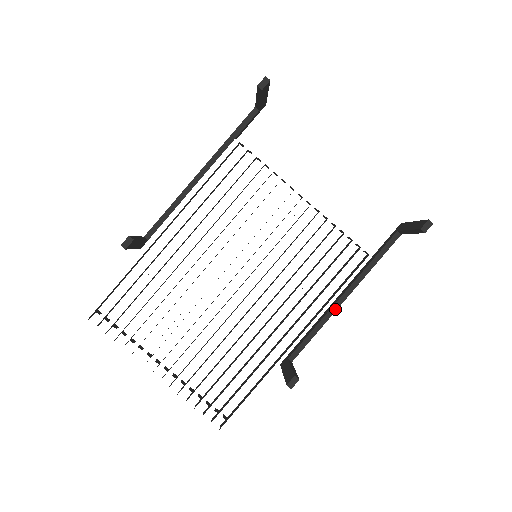
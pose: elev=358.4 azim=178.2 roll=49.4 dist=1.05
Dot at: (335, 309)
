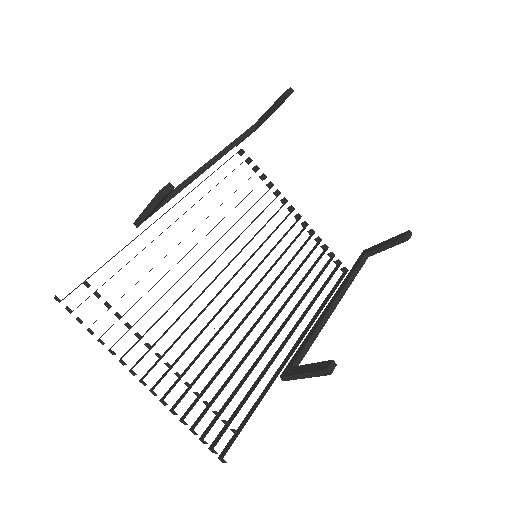
Dot at: (328, 317)
